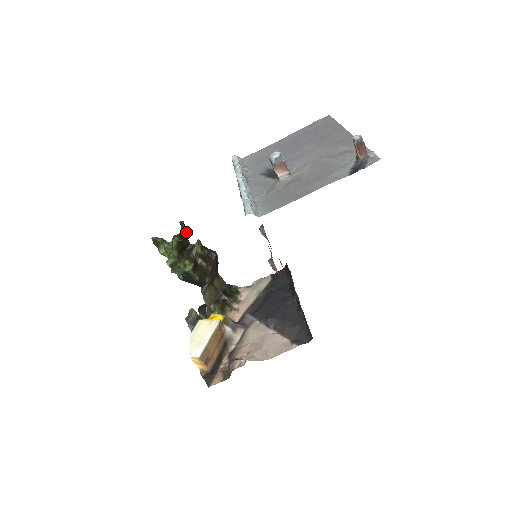
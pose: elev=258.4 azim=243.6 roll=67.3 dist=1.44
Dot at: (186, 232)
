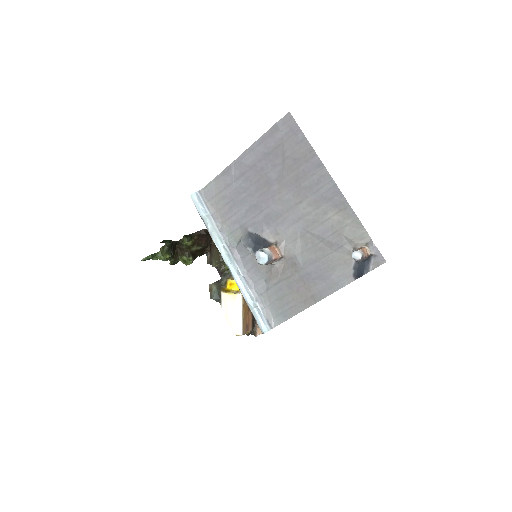
Dot at: (170, 242)
